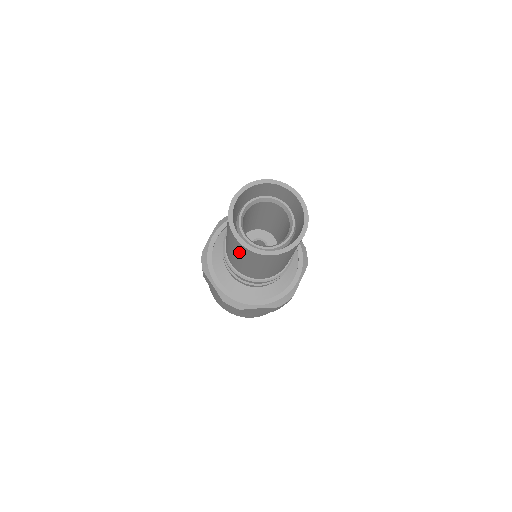
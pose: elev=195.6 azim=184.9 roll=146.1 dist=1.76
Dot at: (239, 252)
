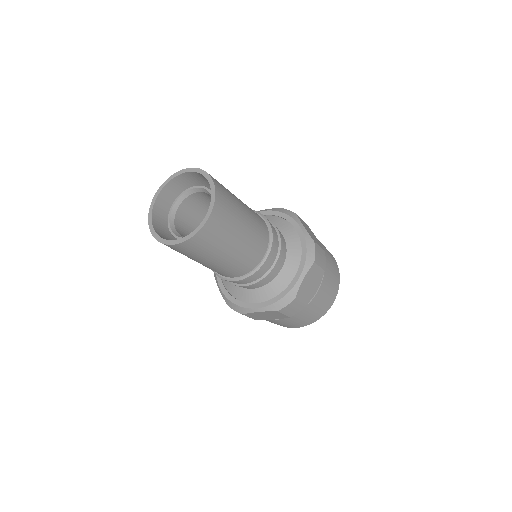
Dot at: occluded
